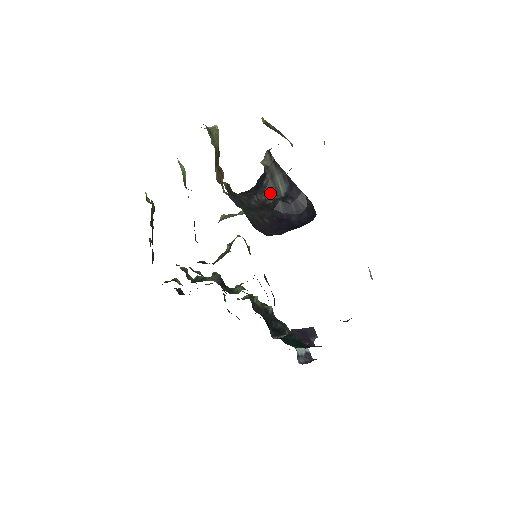
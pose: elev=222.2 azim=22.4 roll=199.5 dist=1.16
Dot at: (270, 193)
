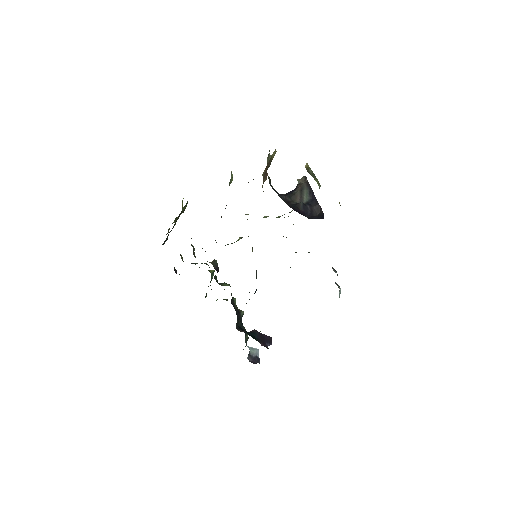
Dot at: (296, 199)
